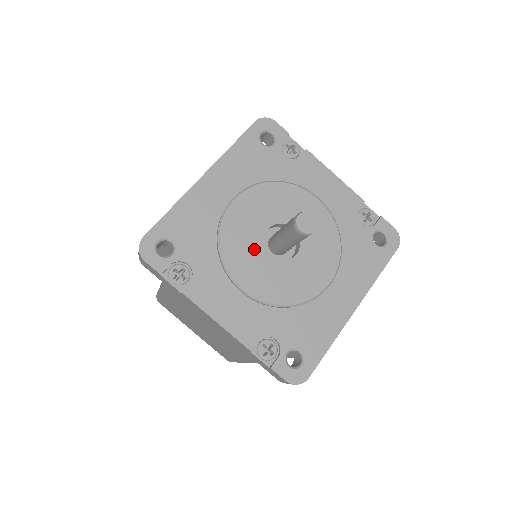
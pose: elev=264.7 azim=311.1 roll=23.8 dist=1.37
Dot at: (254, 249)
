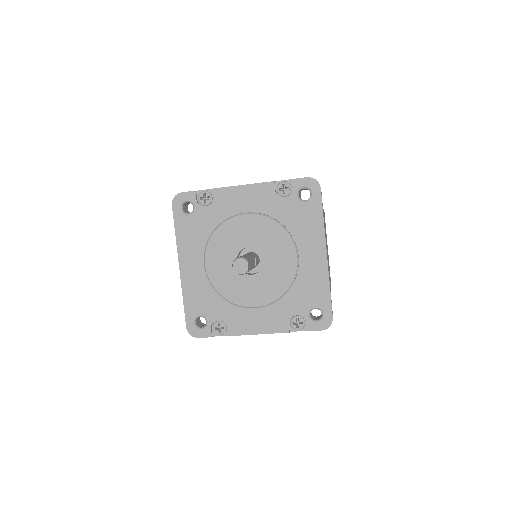
Dot at: (240, 281)
